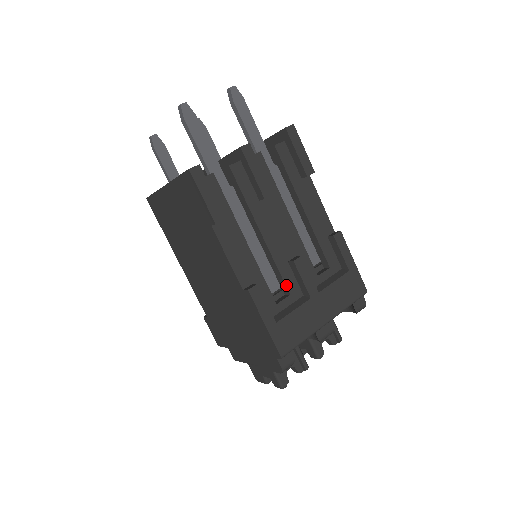
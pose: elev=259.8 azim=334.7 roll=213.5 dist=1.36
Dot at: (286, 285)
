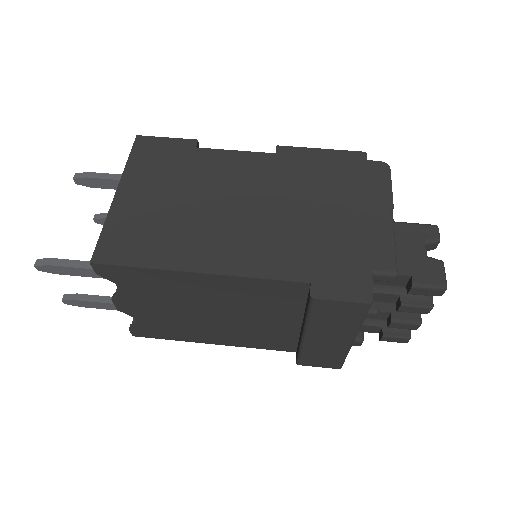
Dot at: occluded
